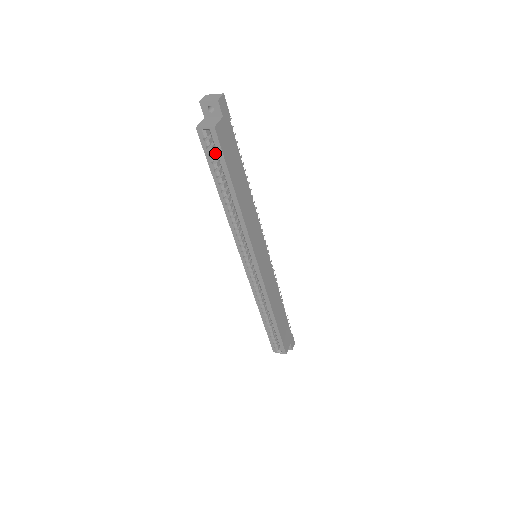
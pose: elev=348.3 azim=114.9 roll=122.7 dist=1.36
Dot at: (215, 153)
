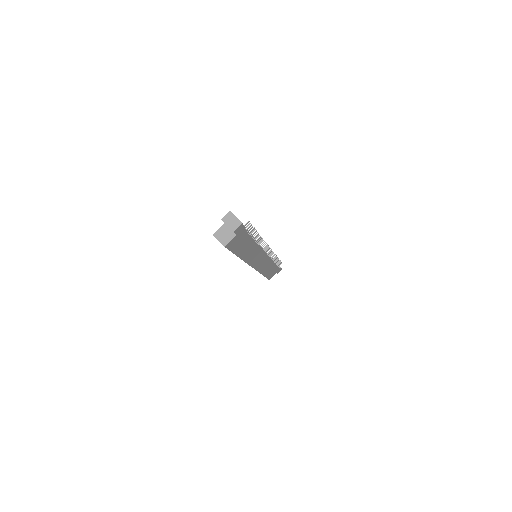
Dot at: occluded
